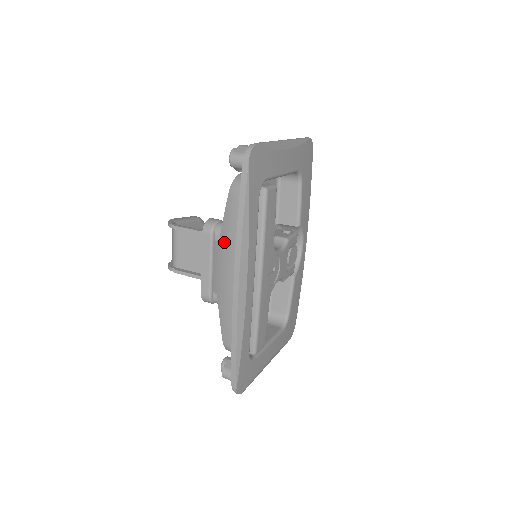
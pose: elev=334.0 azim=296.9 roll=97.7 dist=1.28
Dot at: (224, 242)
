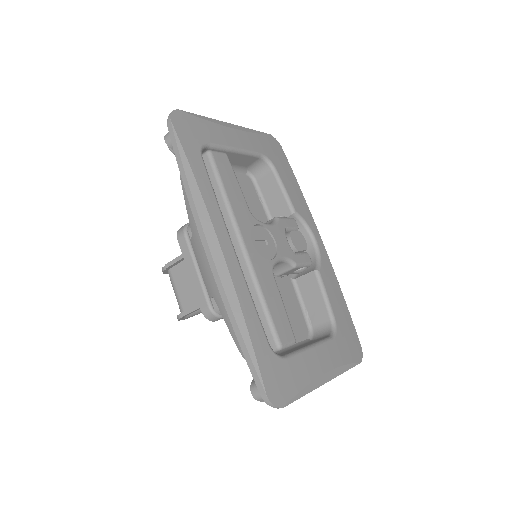
Dot at: (194, 229)
